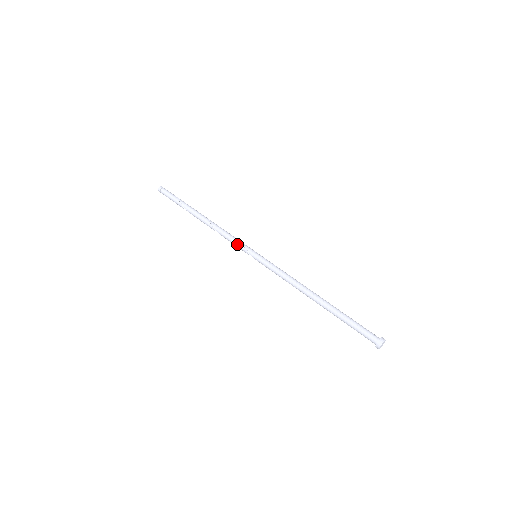
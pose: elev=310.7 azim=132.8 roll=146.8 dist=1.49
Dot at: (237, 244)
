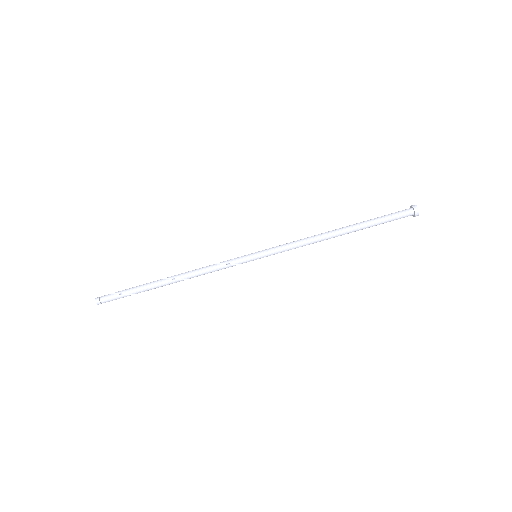
Dot at: occluded
